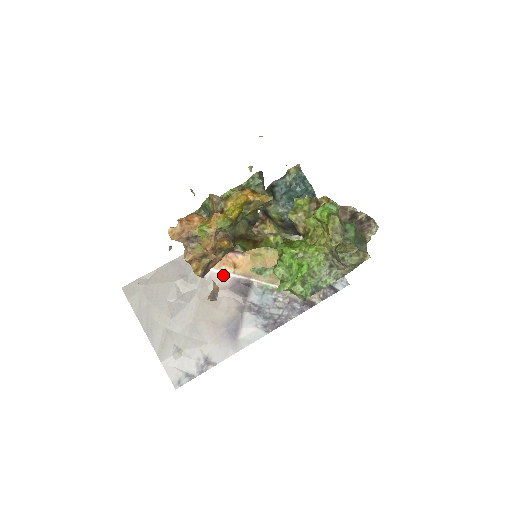
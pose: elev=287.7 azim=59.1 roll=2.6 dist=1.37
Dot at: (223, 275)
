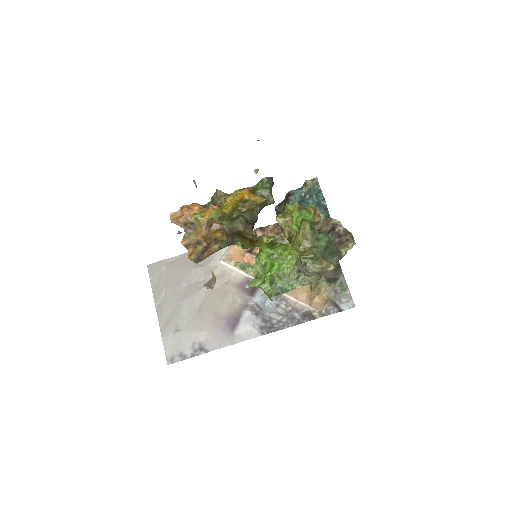
Dot at: (236, 272)
